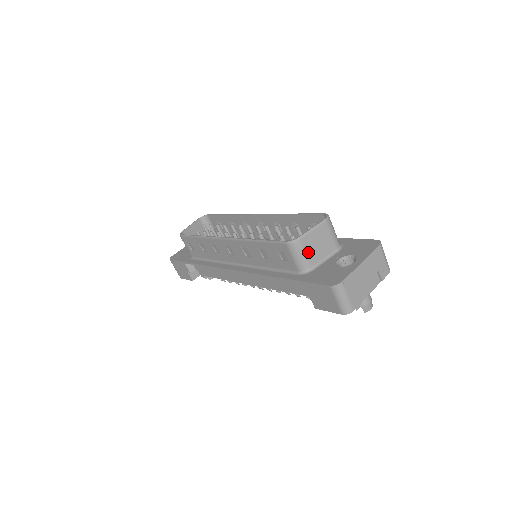
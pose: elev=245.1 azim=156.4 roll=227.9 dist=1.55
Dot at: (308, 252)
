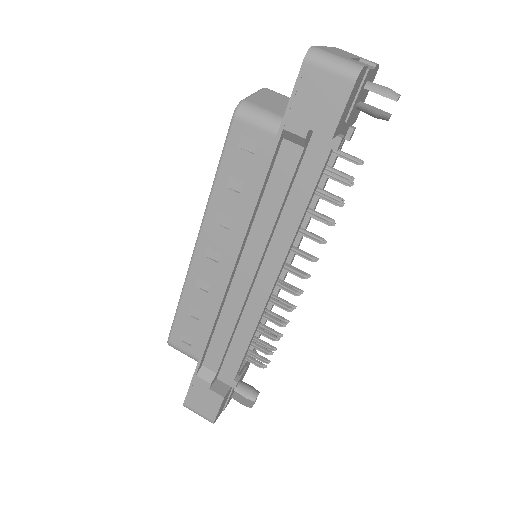
Dot at: (267, 108)
